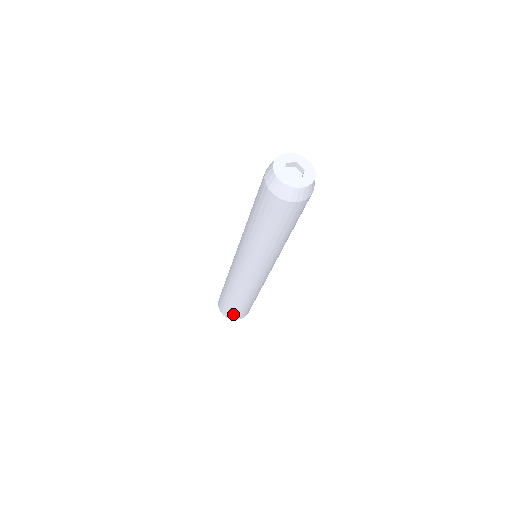
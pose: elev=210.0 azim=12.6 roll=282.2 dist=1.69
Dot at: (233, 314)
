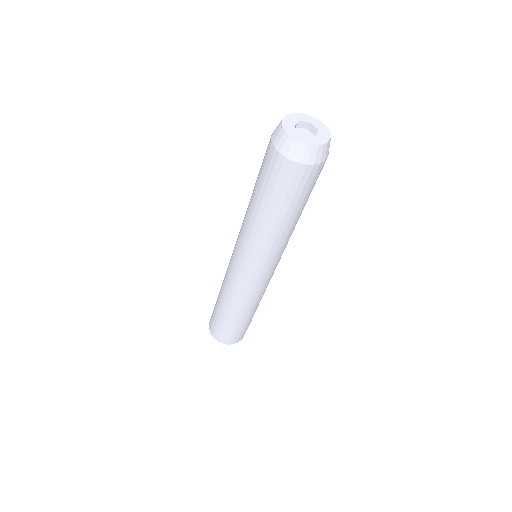
Dot at: (225, 335)
